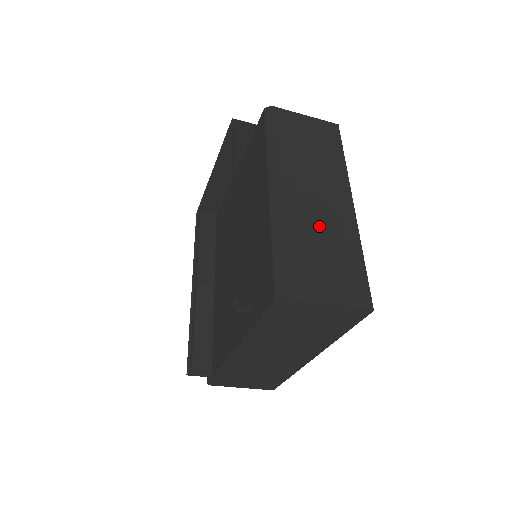
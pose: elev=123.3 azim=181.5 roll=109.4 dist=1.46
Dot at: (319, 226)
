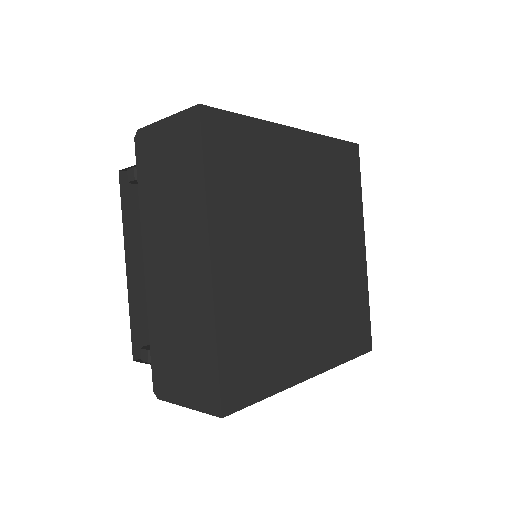
Dot at: occluded
